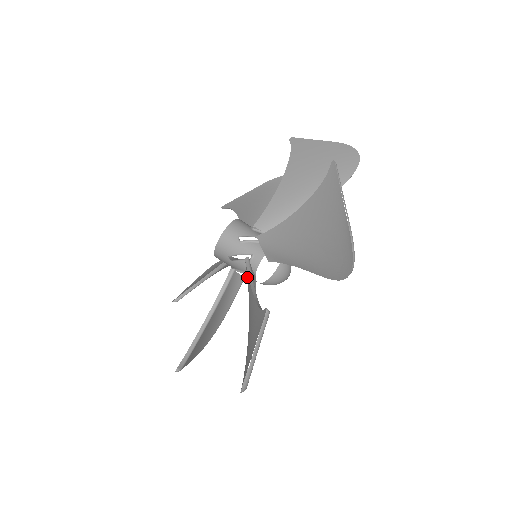
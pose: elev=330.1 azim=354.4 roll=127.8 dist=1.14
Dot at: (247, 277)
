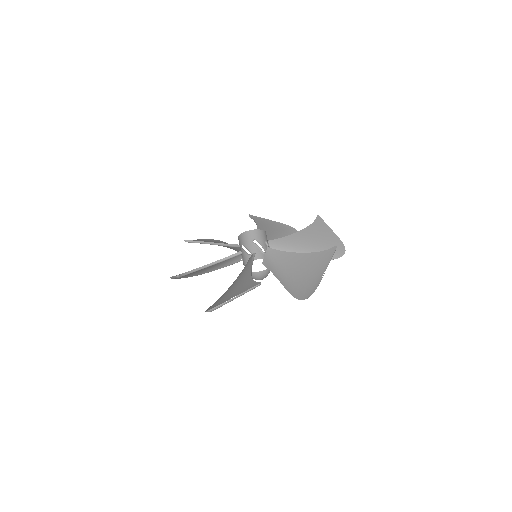
Dot at: (276, 254)
